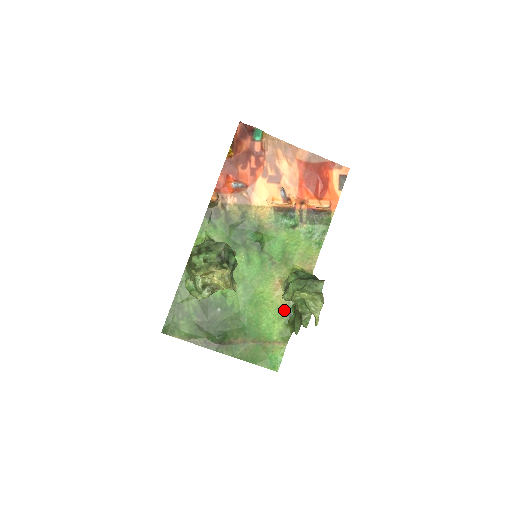
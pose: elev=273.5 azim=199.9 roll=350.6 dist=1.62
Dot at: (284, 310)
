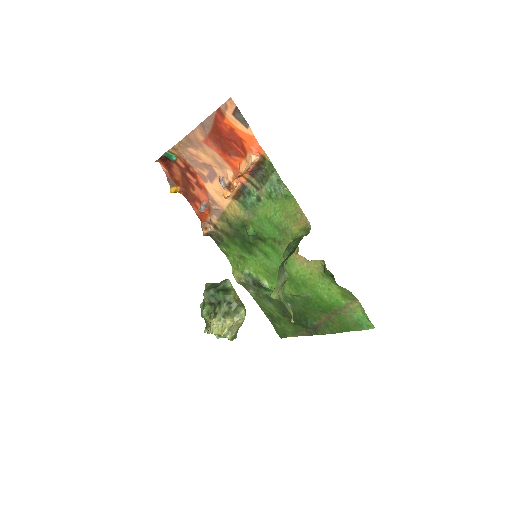
Dot at: (325, 274)
